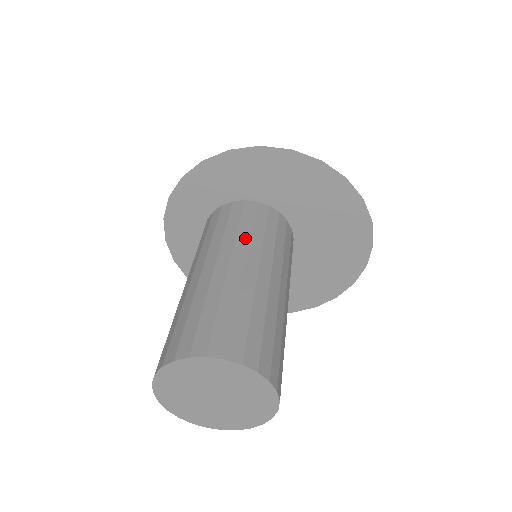
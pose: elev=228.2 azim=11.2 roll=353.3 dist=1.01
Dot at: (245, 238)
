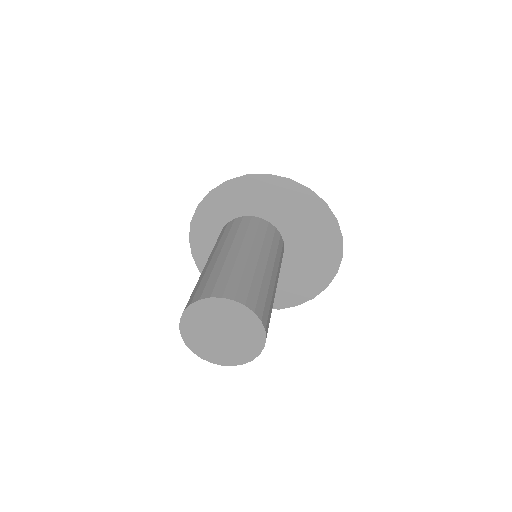
Dot at: (241, 236)
